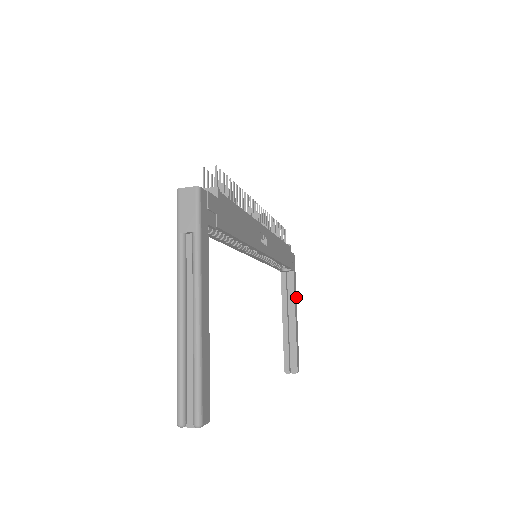
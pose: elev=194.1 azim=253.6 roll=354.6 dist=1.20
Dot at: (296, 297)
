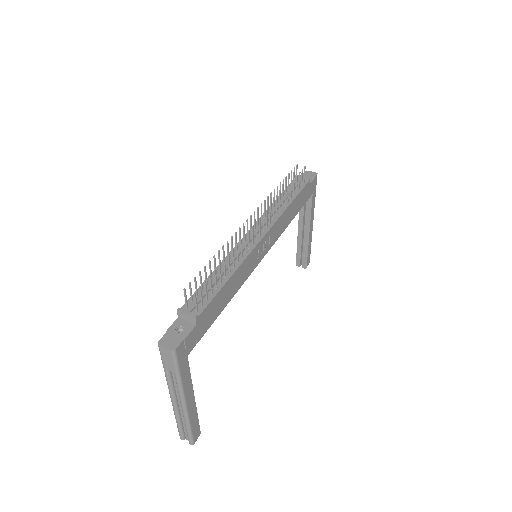
Dot at: occluded
